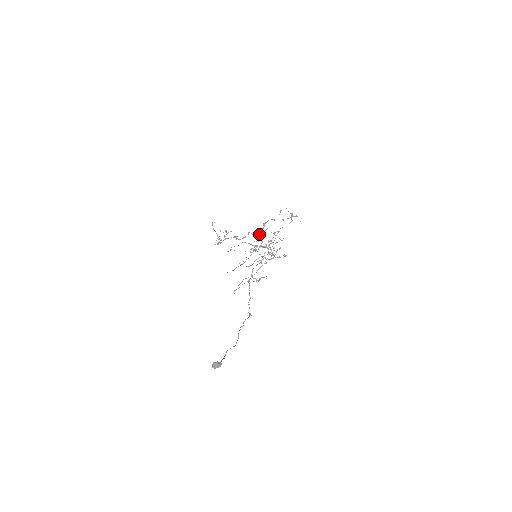
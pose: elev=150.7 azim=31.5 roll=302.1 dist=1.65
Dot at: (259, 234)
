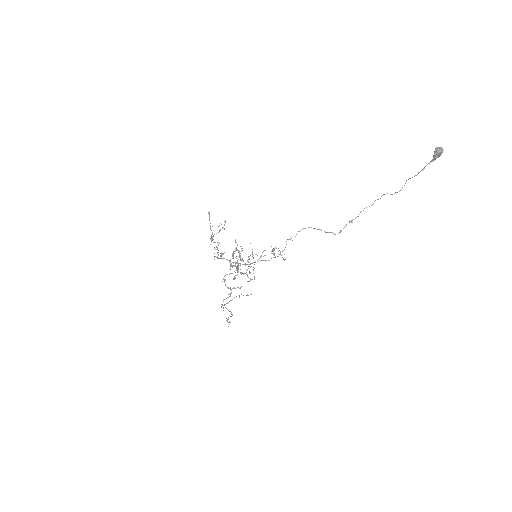
Dot at: (230, 260)
